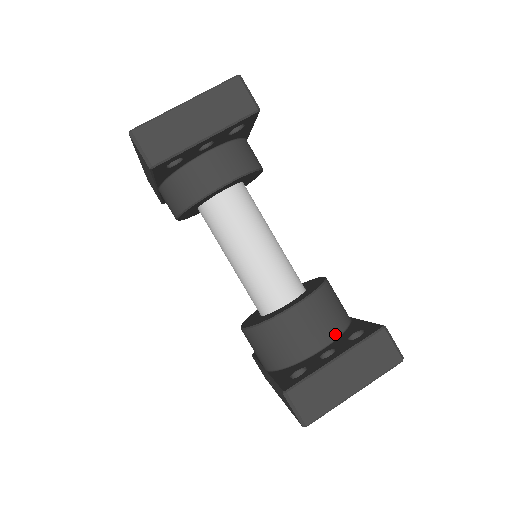
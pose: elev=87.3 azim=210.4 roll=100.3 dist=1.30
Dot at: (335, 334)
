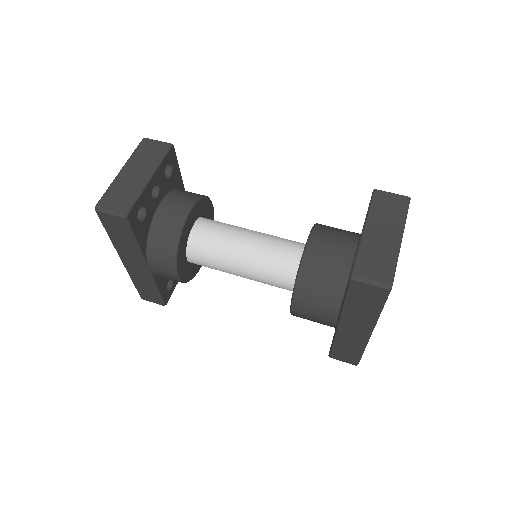
Dot at: (355, 239)
